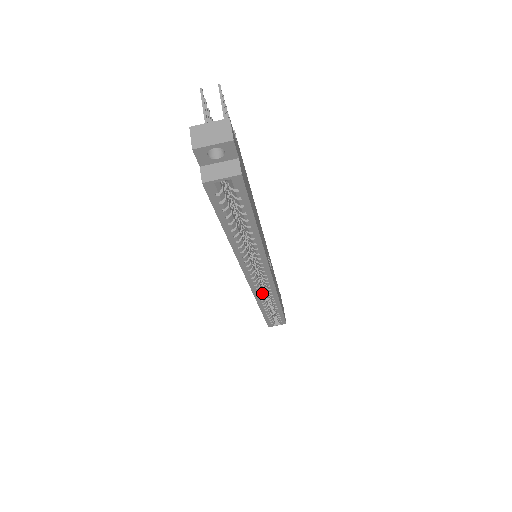
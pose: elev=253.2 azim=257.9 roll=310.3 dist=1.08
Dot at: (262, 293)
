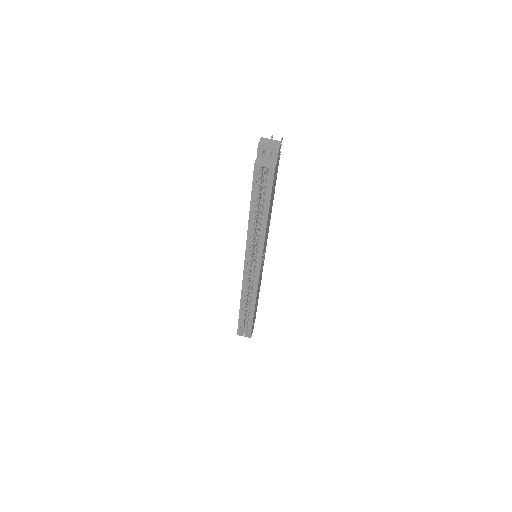
Dot at: (248, 286)
